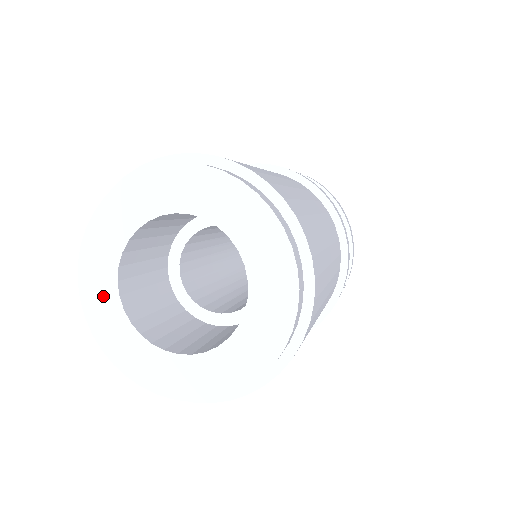
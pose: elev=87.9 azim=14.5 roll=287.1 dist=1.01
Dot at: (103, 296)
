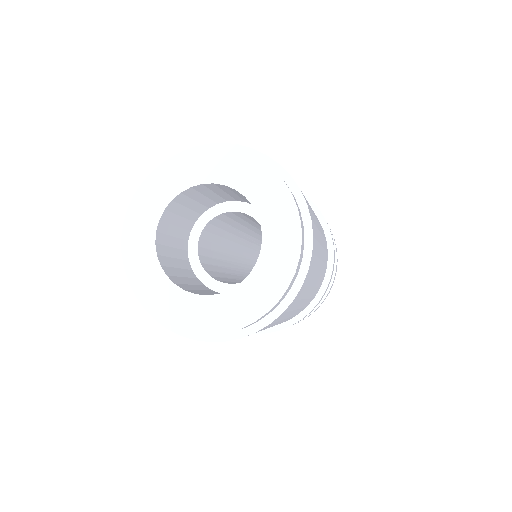
Dot at: (147, 271)
